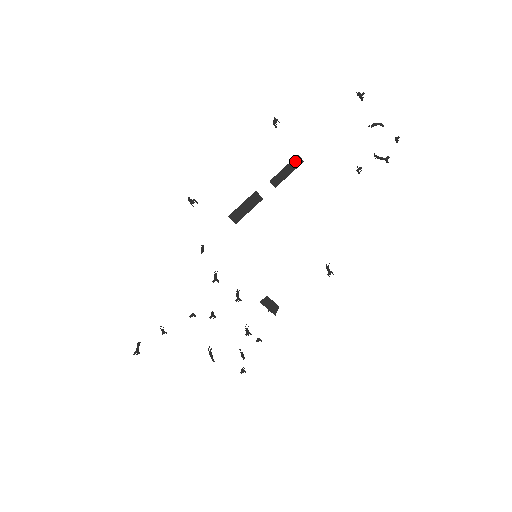
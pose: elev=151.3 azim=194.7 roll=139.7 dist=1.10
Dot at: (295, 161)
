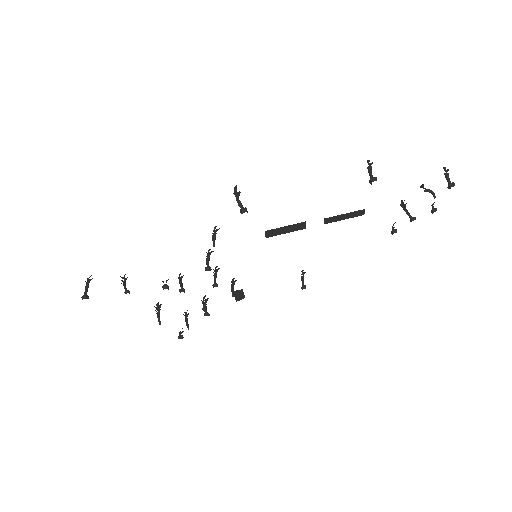
Dot at: (358, 212)
